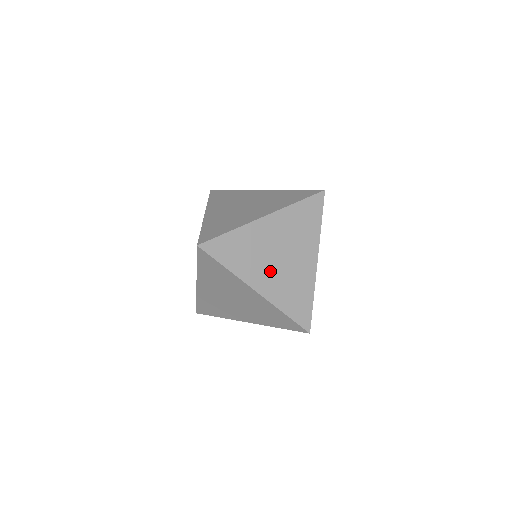
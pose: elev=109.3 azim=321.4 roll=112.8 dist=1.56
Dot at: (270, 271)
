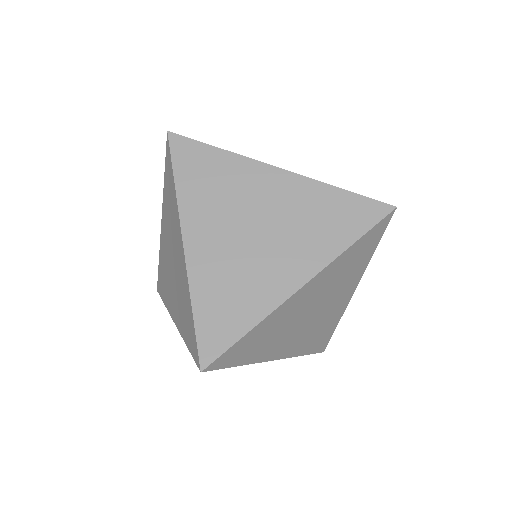
Dot at: (224, 235)
